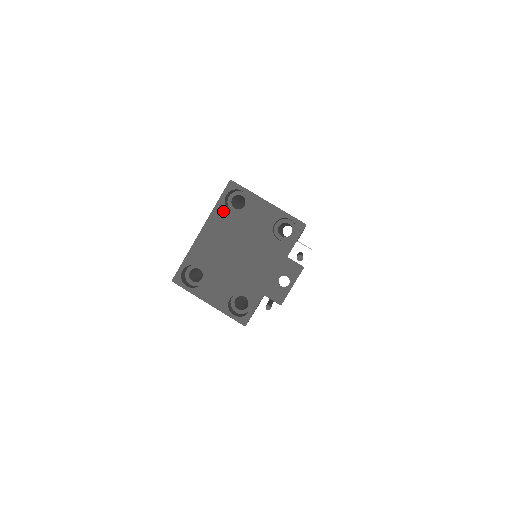
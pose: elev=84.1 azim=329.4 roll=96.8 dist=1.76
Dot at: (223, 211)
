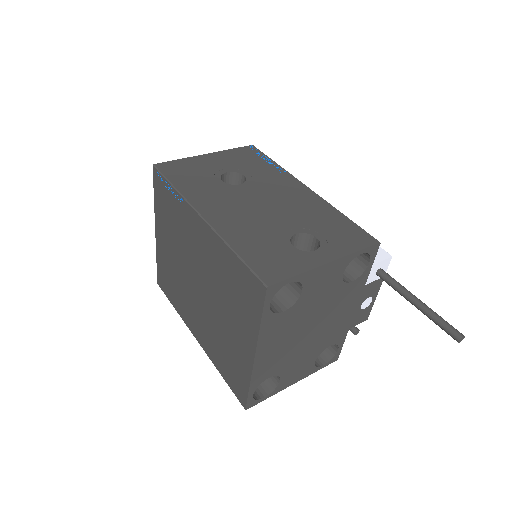
Dot at: (274, 320)
